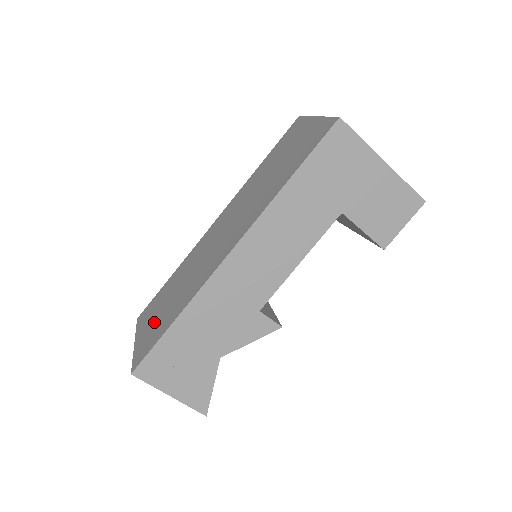
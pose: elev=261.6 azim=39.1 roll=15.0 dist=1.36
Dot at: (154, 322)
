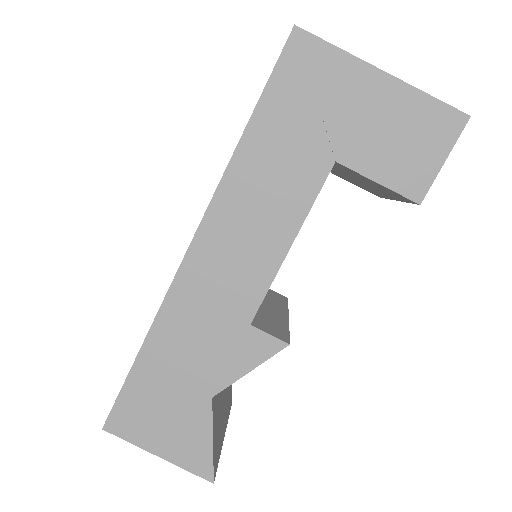
Dot at: occluded
